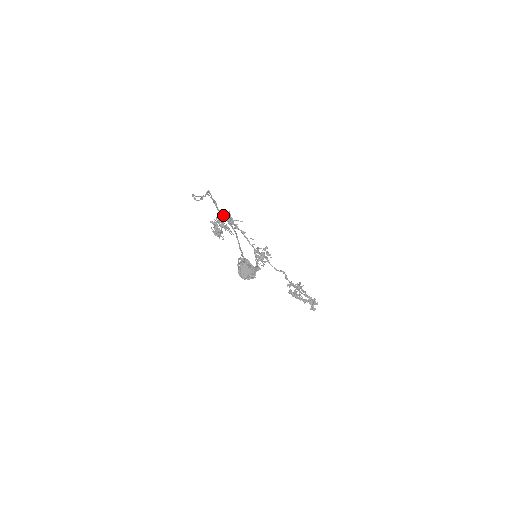
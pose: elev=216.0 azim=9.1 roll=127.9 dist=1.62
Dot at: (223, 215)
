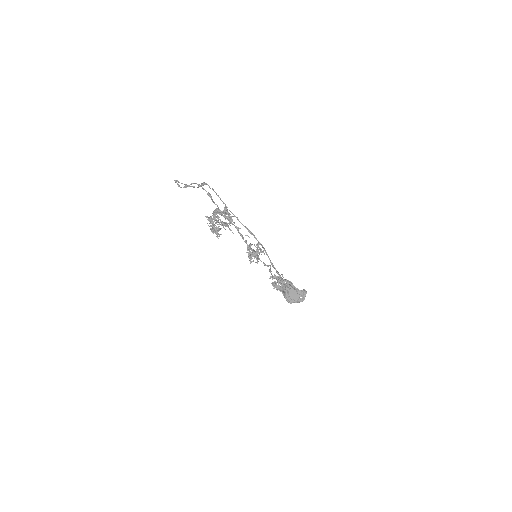
Dot at: (221, 211)
